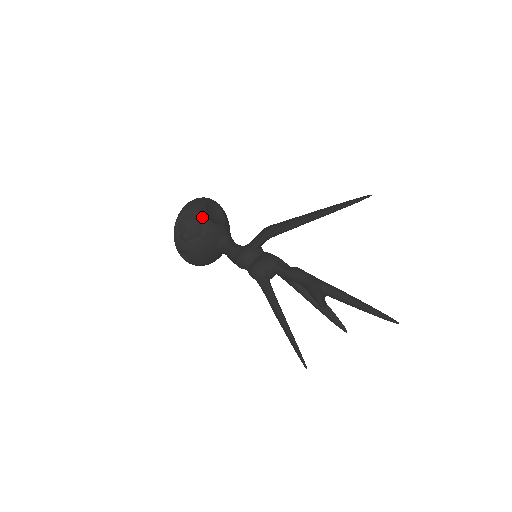
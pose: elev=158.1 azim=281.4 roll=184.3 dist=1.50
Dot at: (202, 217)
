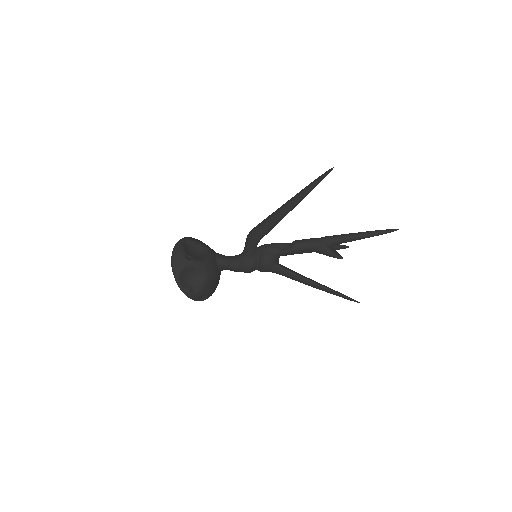
Dot at: (194, 264)
